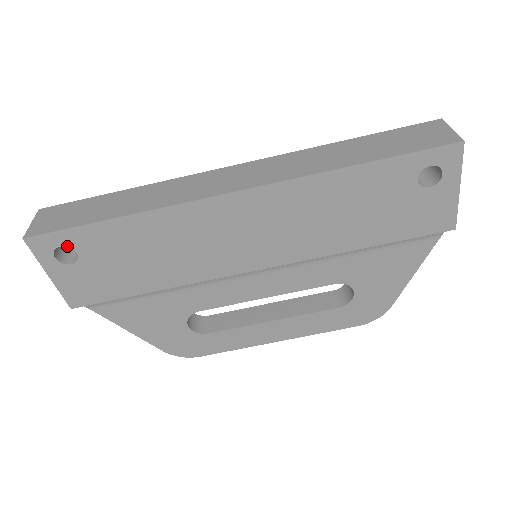
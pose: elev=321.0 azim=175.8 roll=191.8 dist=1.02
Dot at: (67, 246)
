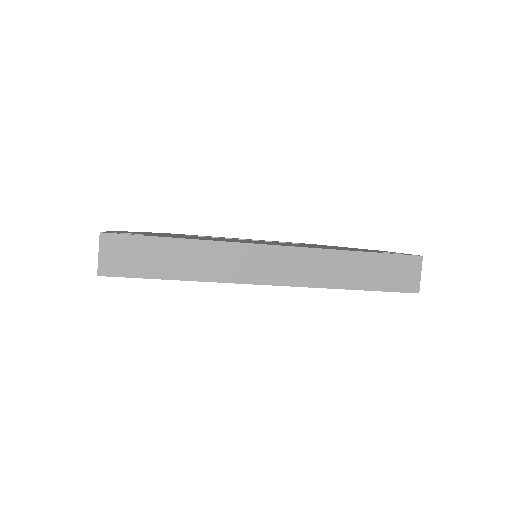
Dot at: occluded
